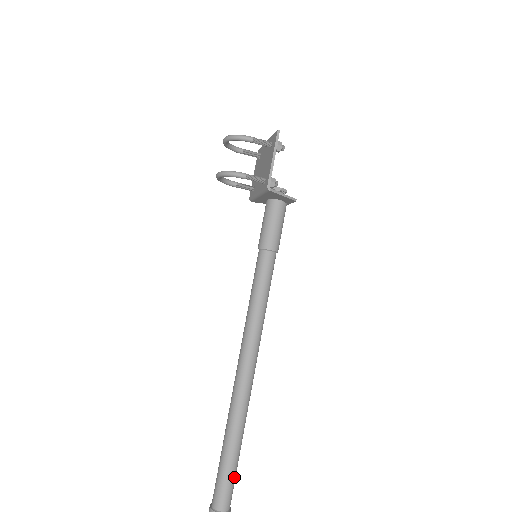
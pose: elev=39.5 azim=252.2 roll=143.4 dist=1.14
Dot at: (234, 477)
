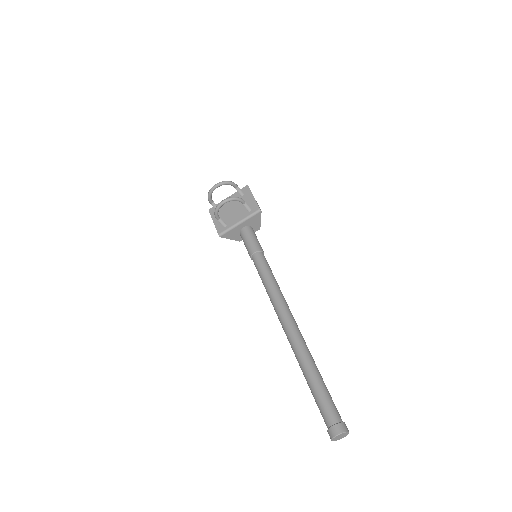
Dot at: occluded
